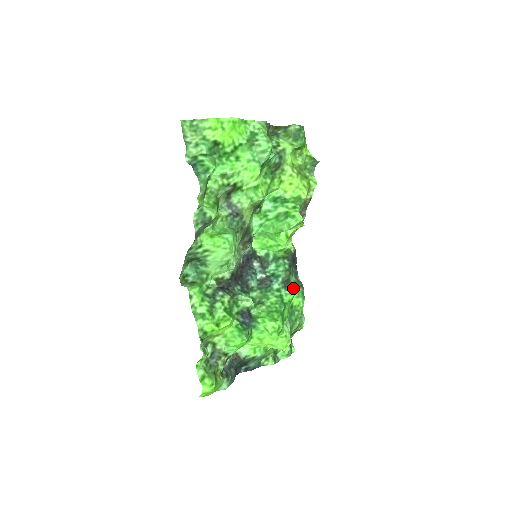
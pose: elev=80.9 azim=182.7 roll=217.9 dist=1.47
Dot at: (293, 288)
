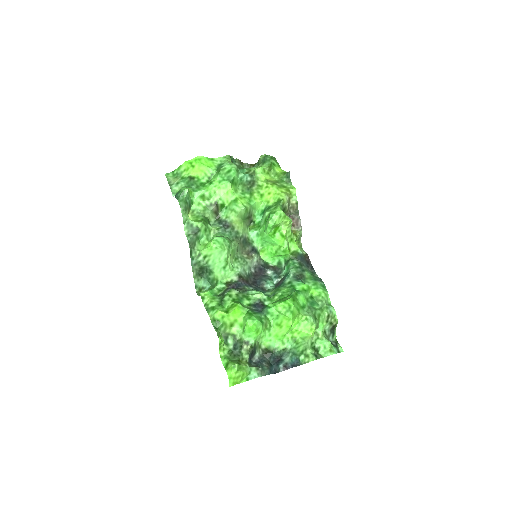
Dot at: (309, 282)
